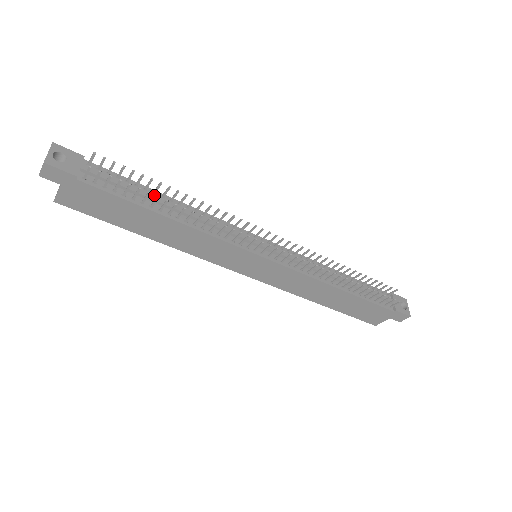
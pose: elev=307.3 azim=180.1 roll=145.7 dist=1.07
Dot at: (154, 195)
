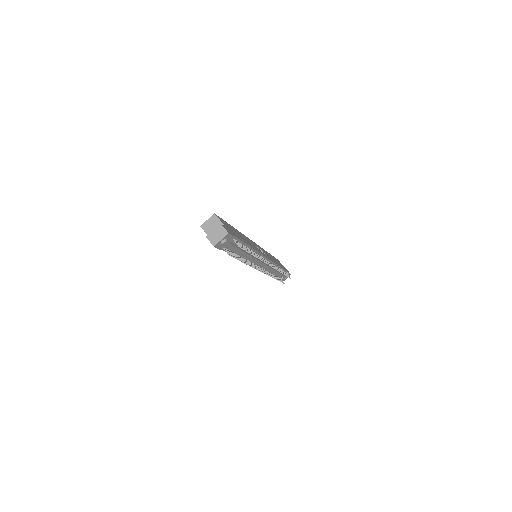
Dot at: occluded
